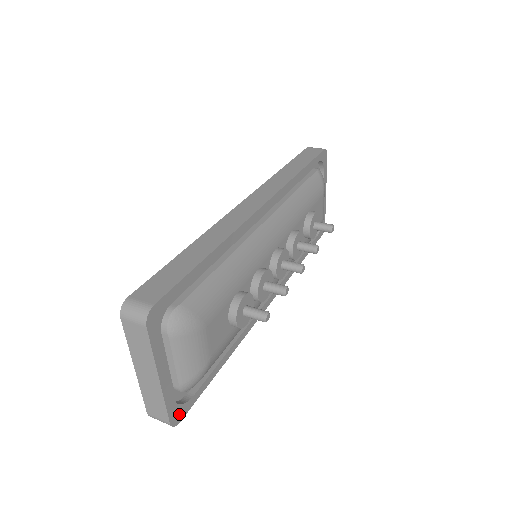
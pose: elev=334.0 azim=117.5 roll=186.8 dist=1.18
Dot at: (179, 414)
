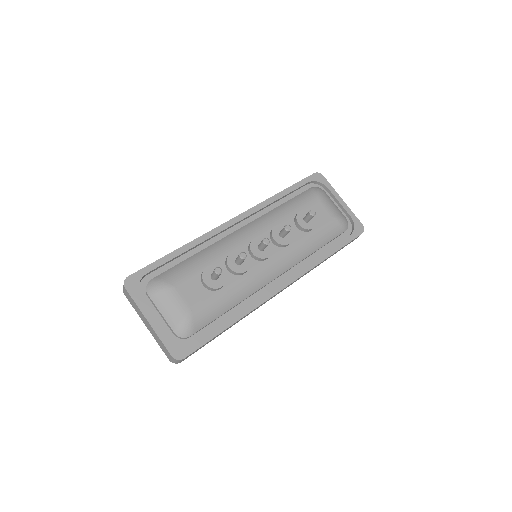
Dot at: (181, 352)
